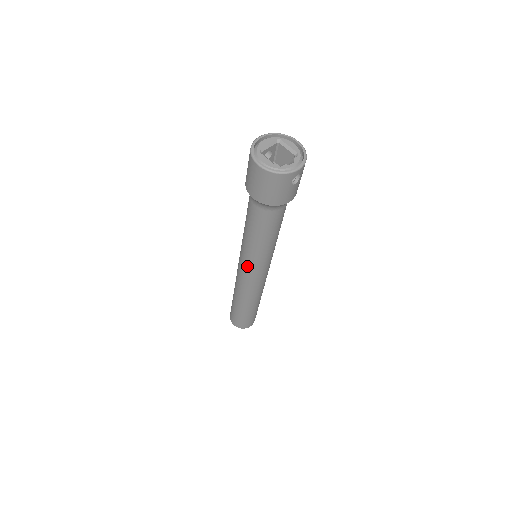
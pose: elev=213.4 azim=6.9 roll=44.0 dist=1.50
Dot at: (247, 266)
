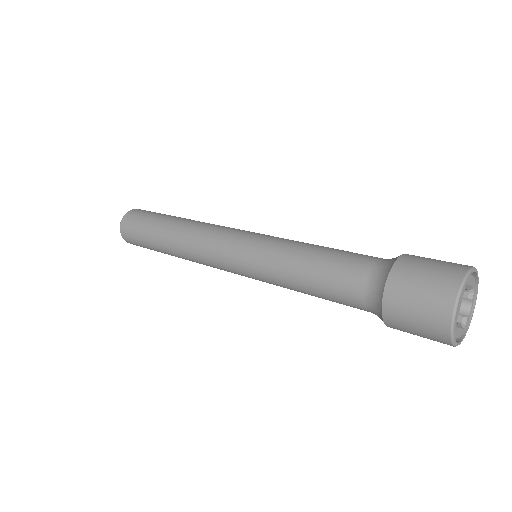
Dot at: occluded
